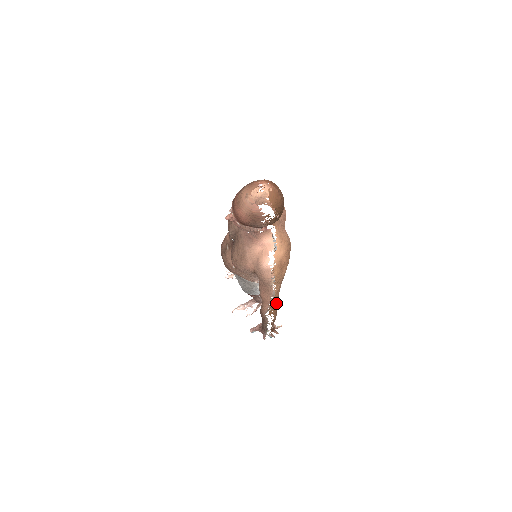
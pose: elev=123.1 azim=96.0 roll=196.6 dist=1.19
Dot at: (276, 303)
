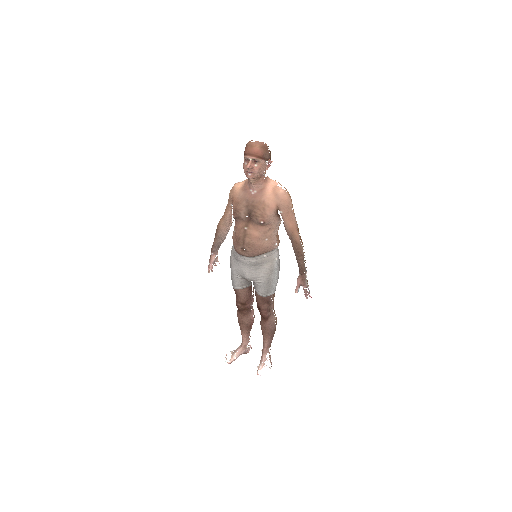
Dot at: occluded
